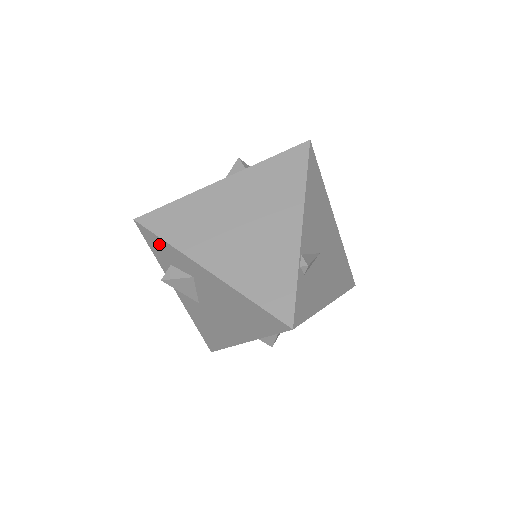
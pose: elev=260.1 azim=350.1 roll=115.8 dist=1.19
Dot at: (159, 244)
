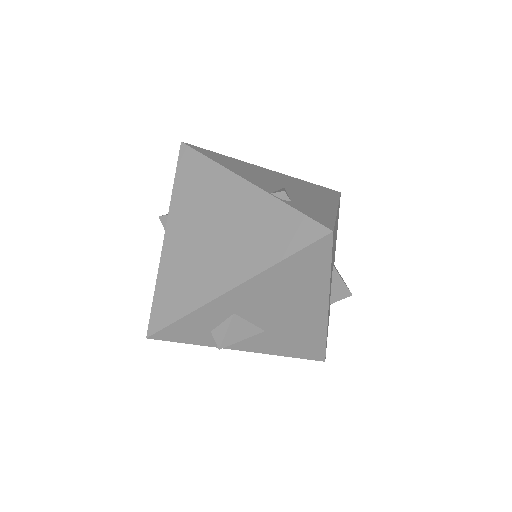
Dot at: (183, 328)
